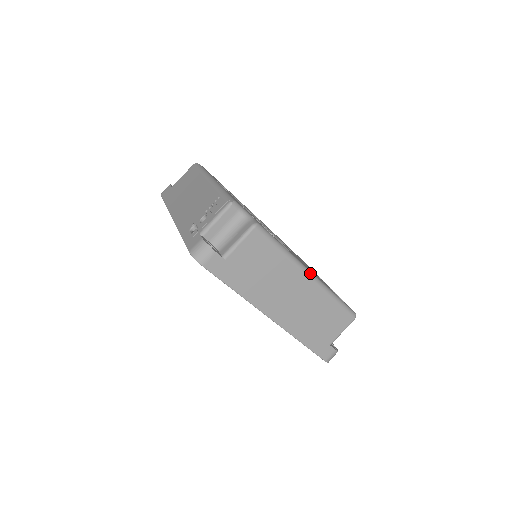
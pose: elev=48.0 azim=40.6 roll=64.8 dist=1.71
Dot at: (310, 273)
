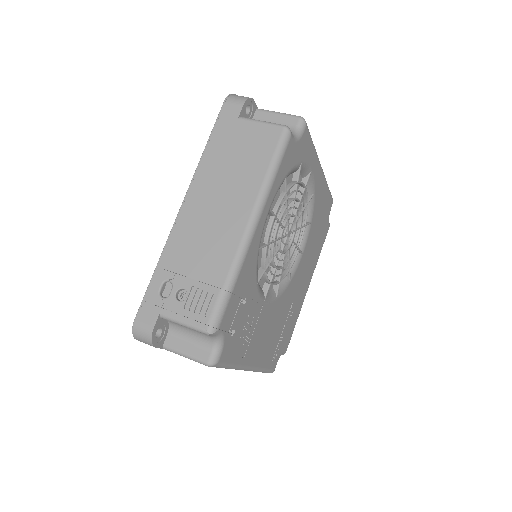
Dot at: (249, 369)
